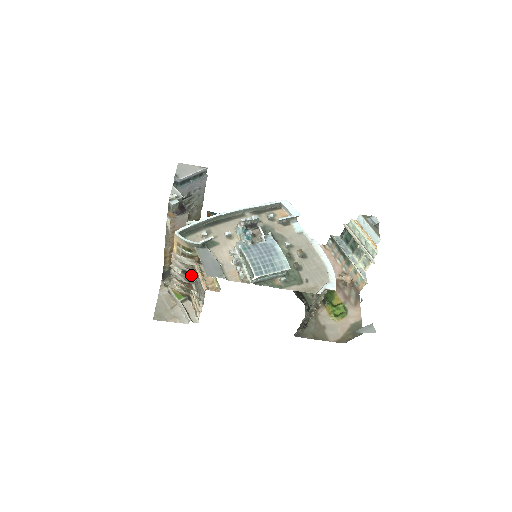
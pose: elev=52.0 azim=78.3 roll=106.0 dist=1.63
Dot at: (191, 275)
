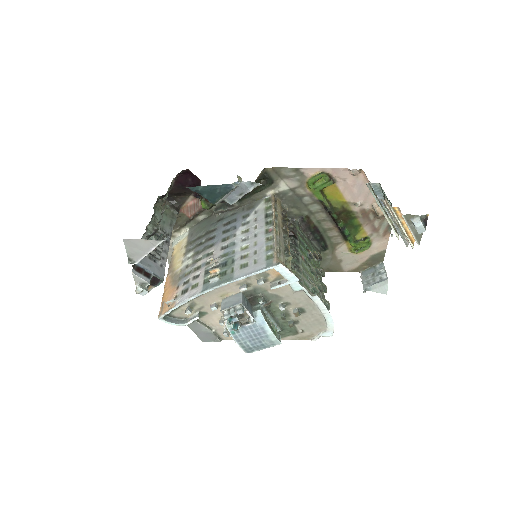
Dot at: occluded
